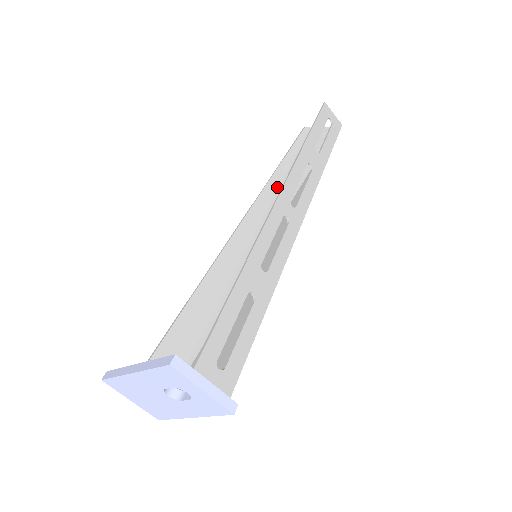
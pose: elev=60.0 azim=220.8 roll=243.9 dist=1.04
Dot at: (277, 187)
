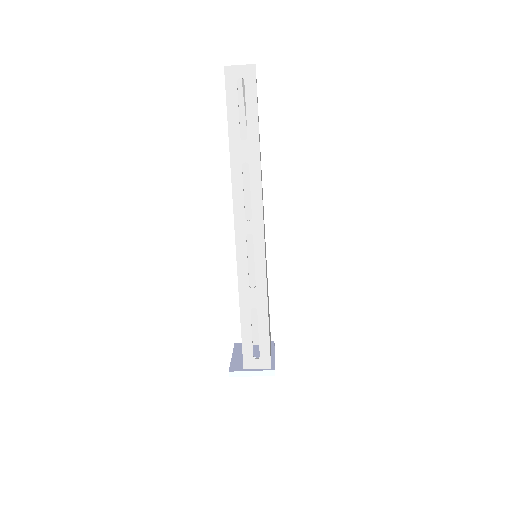
Dot at: occluded
